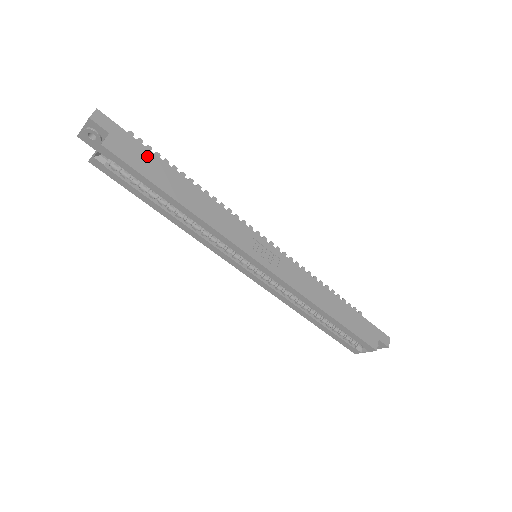
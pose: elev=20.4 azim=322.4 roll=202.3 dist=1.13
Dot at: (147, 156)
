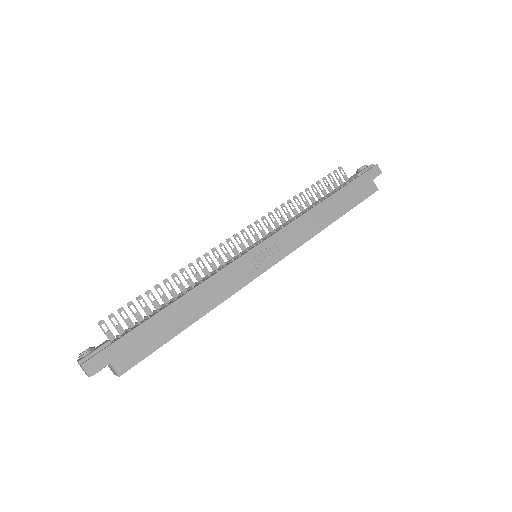
Dot at: (141, 334)
